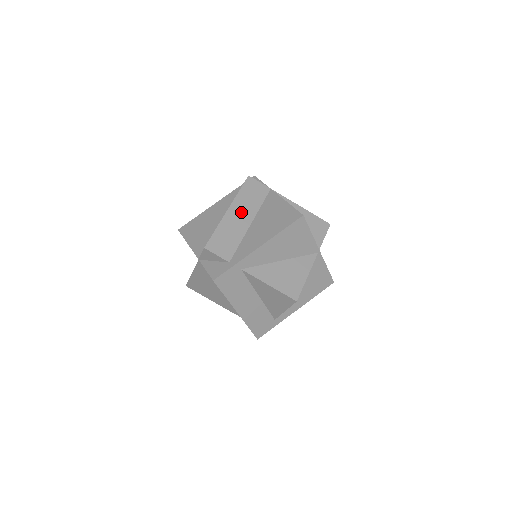
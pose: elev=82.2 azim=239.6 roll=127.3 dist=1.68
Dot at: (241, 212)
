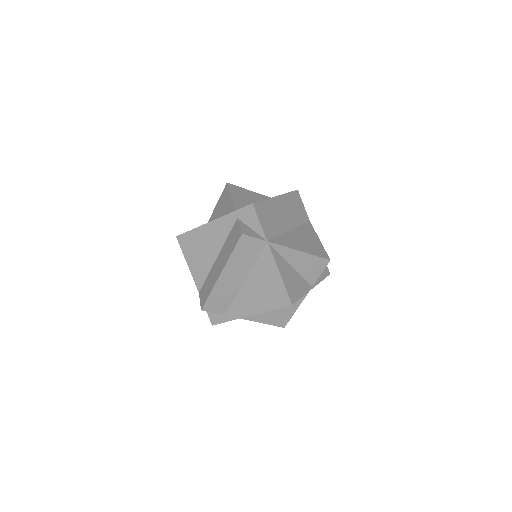
Dot at: (234, 273)
